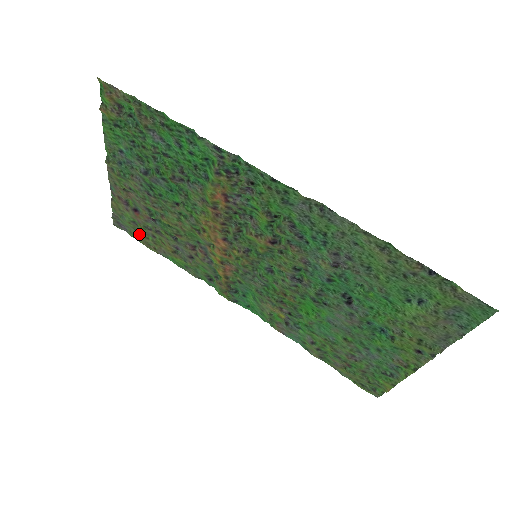
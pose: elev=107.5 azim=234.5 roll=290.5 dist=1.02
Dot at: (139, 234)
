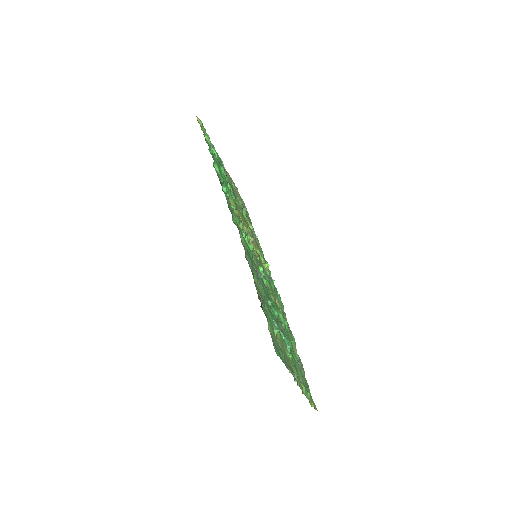
Dot at: (249, 218)
